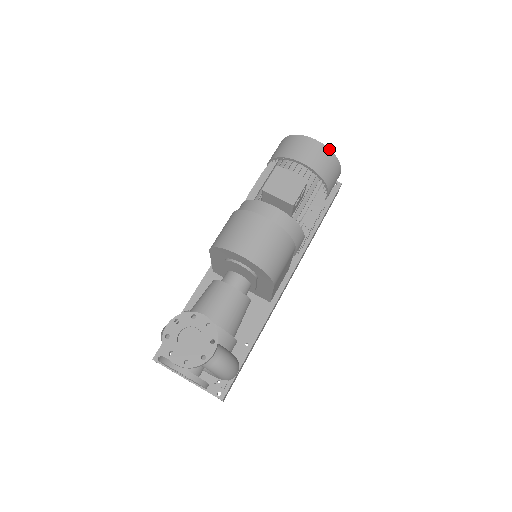
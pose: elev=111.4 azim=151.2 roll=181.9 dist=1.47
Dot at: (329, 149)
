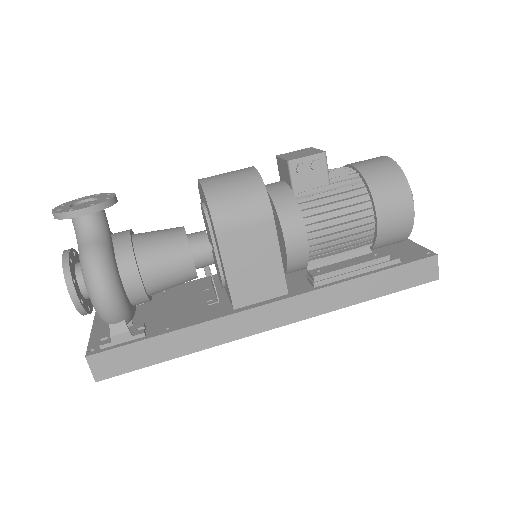
Dot at: (397, 164)
